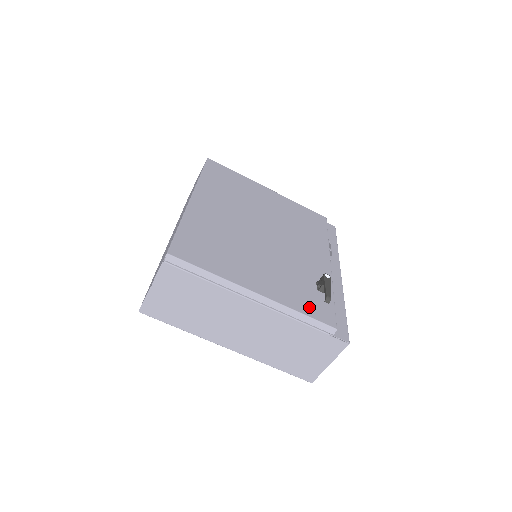
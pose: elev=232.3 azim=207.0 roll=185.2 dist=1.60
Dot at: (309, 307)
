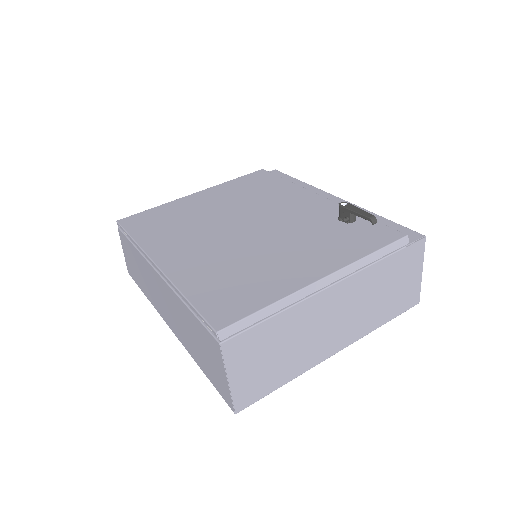
Dot at: (367, 243)
